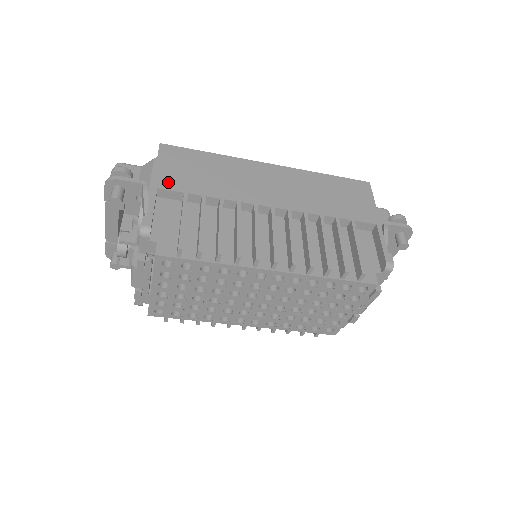
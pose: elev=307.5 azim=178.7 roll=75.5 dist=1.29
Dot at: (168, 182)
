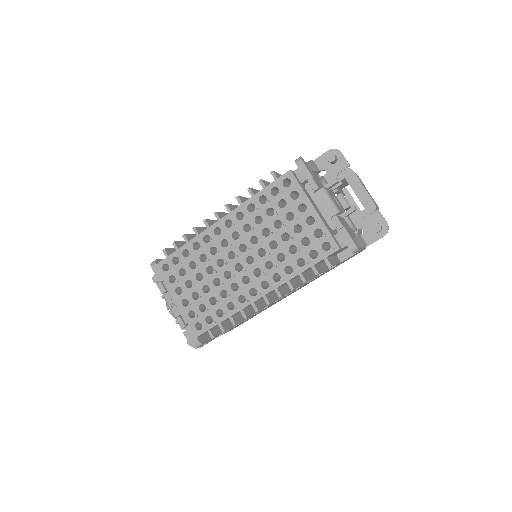
Dot at: occluded
